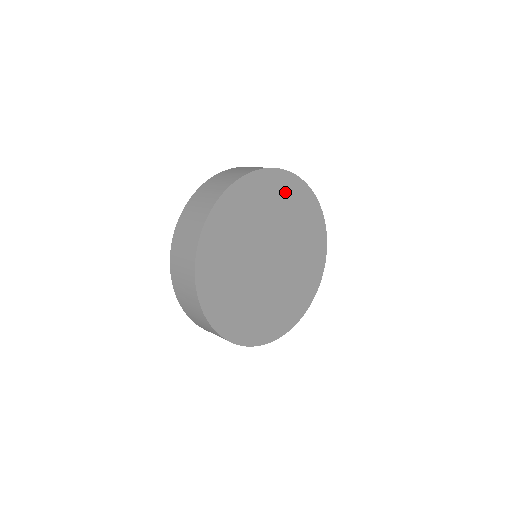
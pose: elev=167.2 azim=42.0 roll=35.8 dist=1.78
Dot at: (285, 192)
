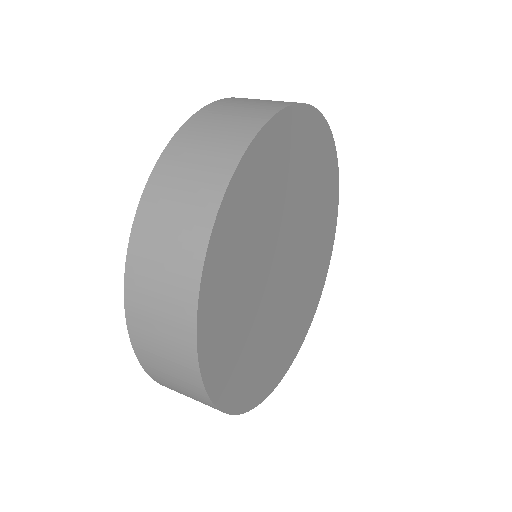
Dot at: (310, 147)
